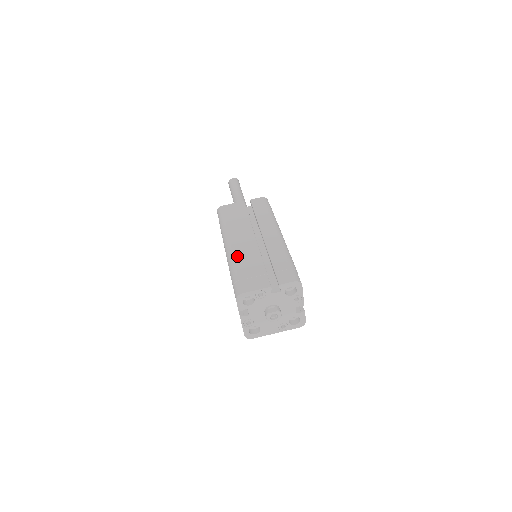
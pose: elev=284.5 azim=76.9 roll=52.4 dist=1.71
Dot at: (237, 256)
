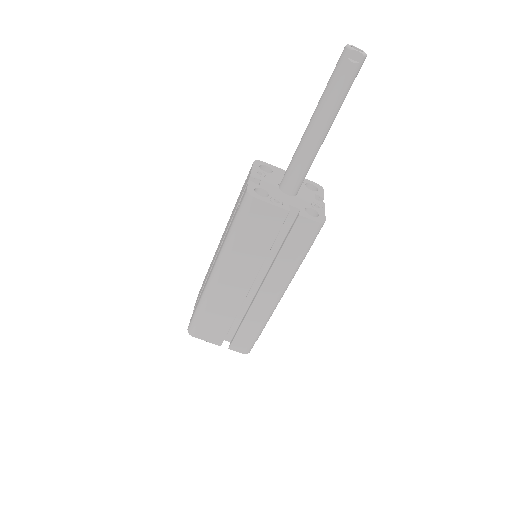
Dot at: (215, 298)
